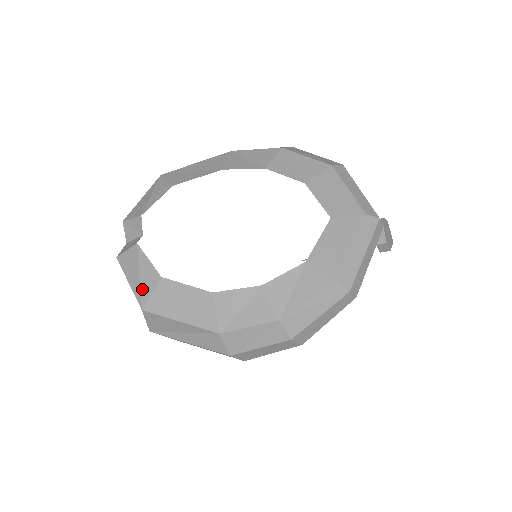
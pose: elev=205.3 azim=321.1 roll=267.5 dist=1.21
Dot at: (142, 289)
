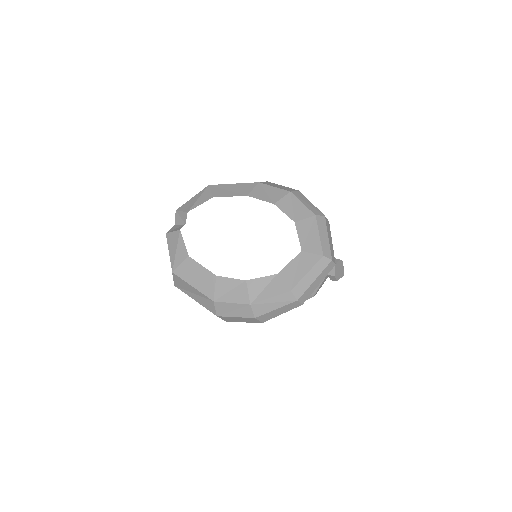
Dot at: (176, 259)
